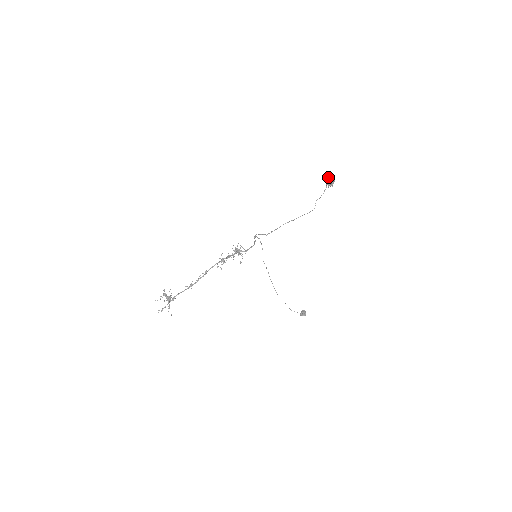
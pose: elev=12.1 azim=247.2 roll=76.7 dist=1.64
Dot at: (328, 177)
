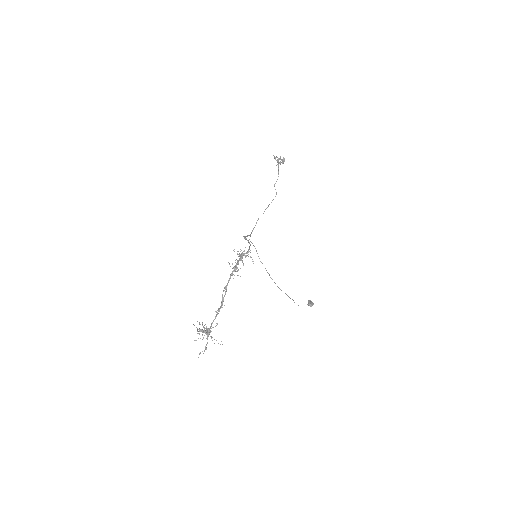
Dot at: (275, 157)
